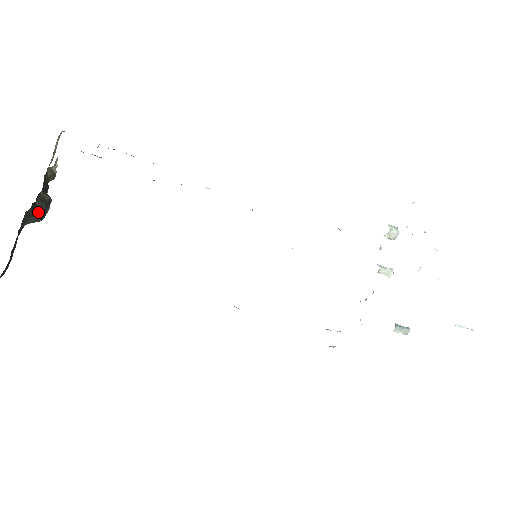
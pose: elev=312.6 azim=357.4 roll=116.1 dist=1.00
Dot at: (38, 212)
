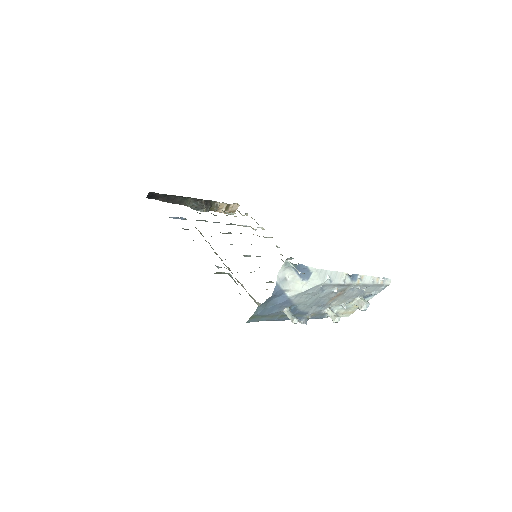
Dot at: (196, 205)
